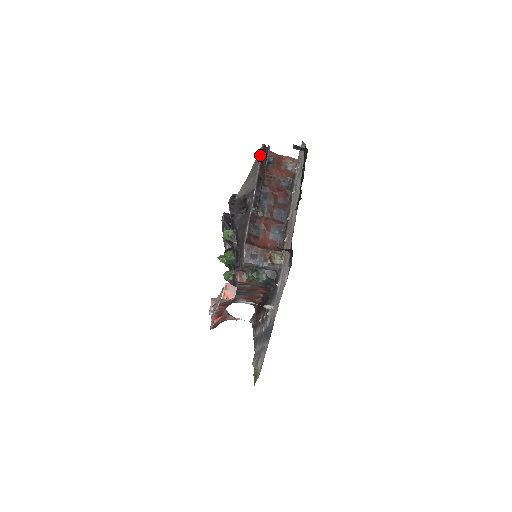
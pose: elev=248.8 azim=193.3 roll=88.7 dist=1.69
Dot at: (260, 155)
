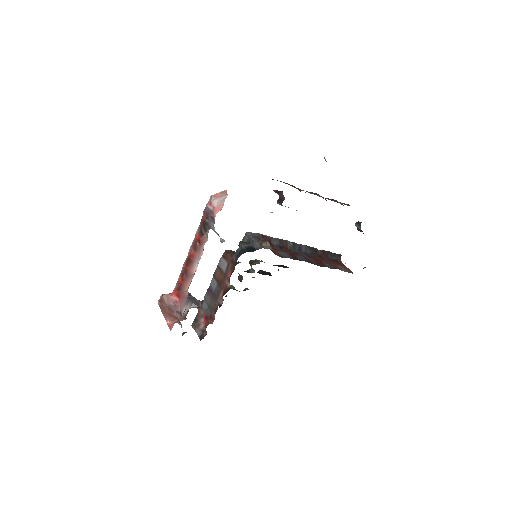
Dot at: occluded
